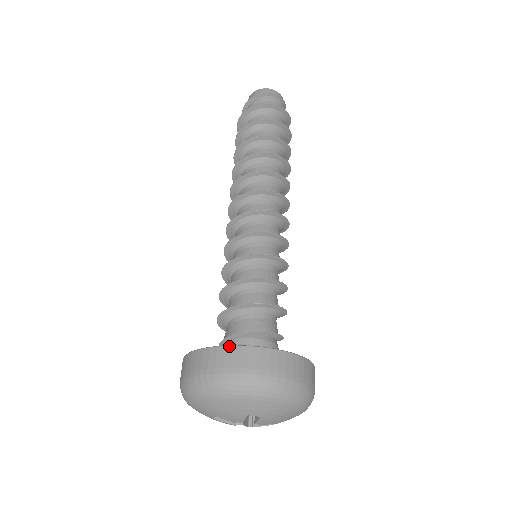
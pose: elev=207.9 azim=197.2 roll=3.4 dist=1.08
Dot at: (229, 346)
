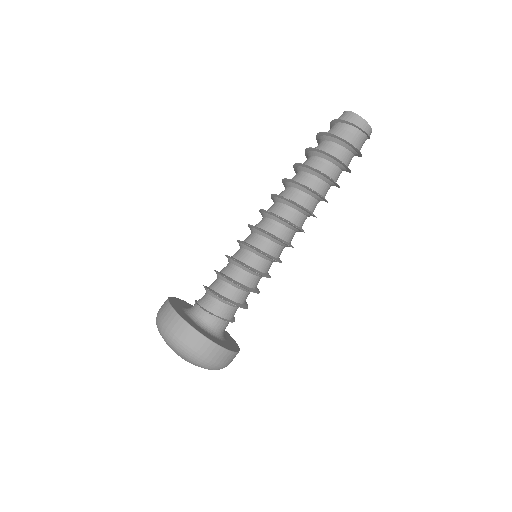
Dot at: (195, 330)
